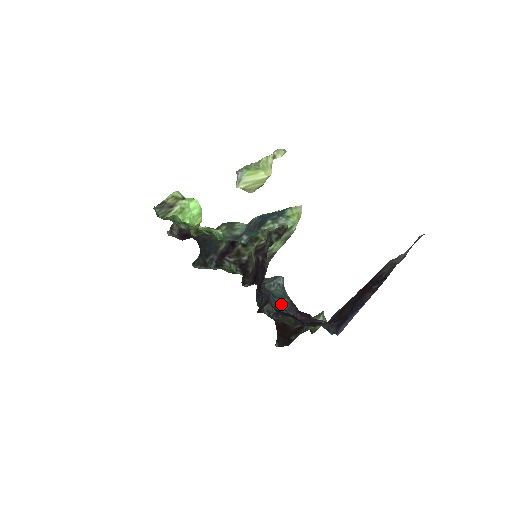
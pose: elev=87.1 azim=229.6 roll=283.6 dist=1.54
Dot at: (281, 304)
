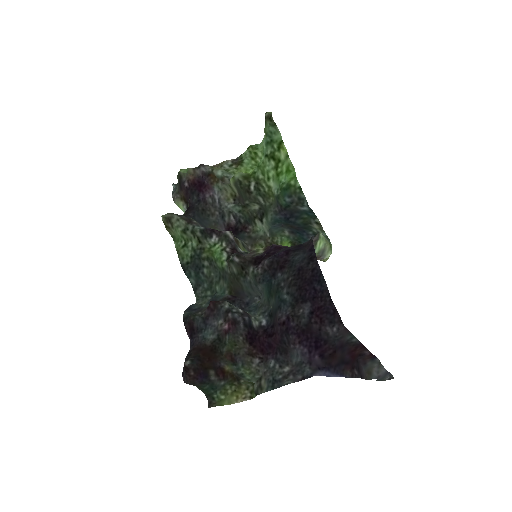
Dot at: (276, 295)
